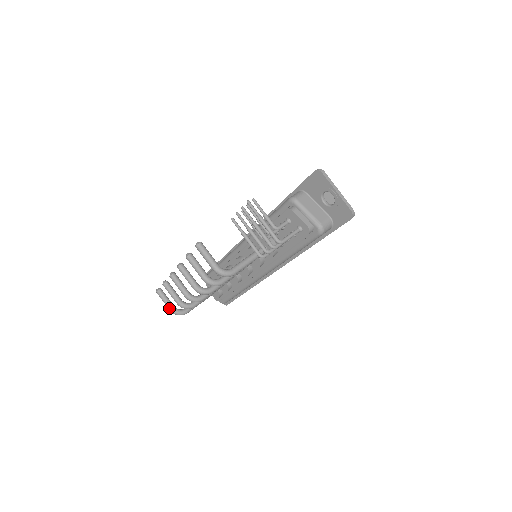
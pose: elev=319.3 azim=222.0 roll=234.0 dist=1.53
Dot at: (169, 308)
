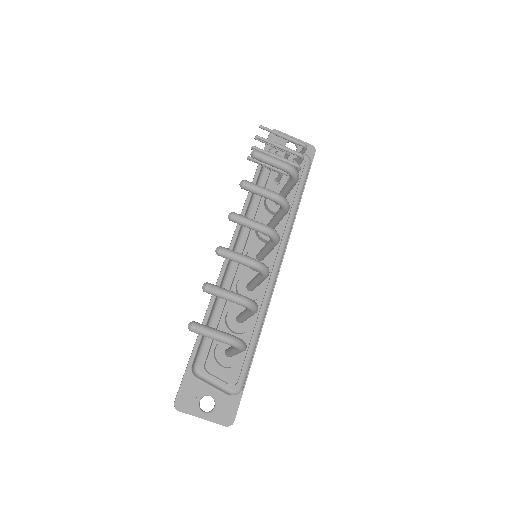
Dot at: (227, 335)
